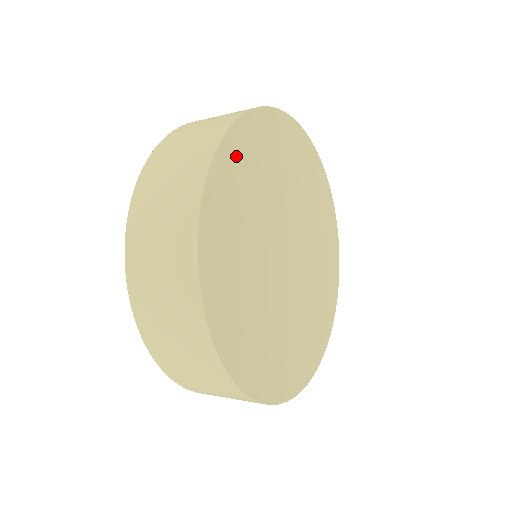
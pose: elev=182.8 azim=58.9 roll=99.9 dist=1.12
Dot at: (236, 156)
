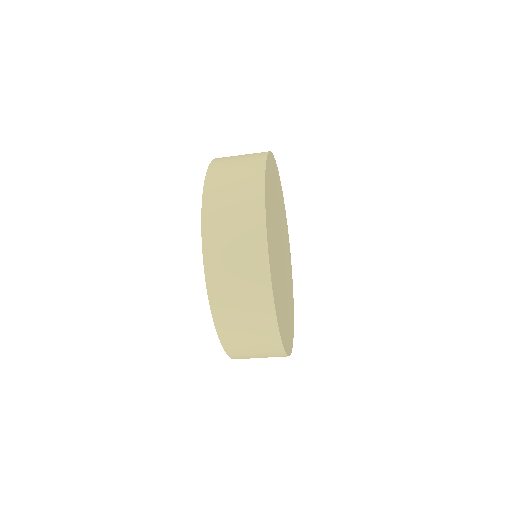
Dot at: (268, 200)
